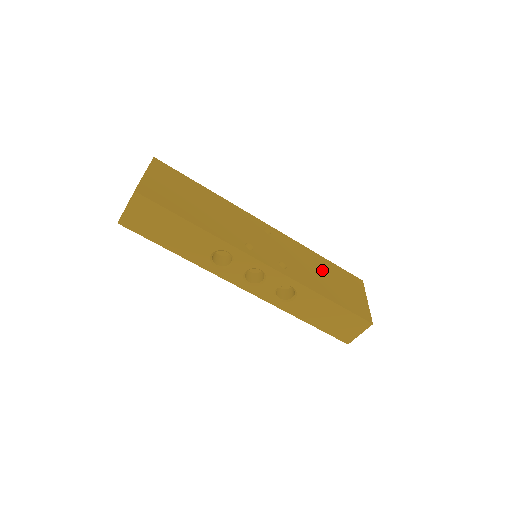
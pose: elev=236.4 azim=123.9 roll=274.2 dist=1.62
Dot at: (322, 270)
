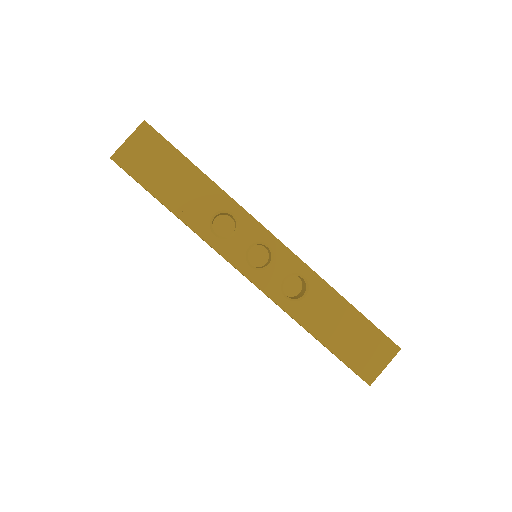
Dot at: occluded
